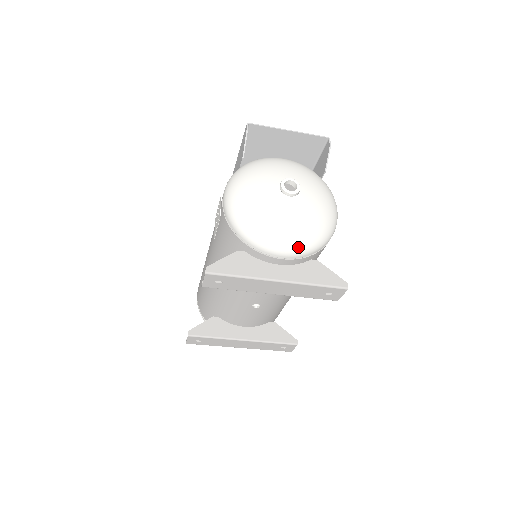
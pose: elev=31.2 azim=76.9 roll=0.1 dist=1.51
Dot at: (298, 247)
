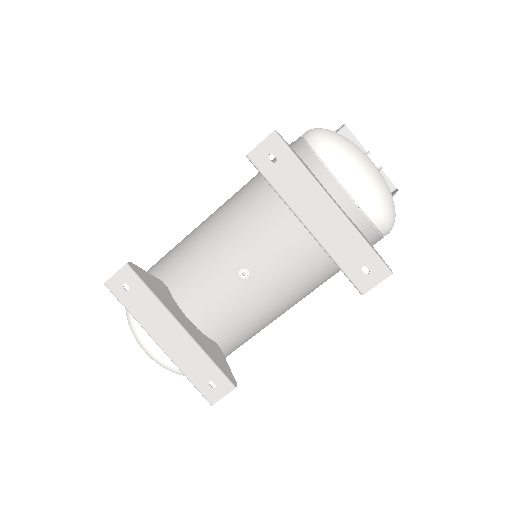
Dot at: (369, 190)
